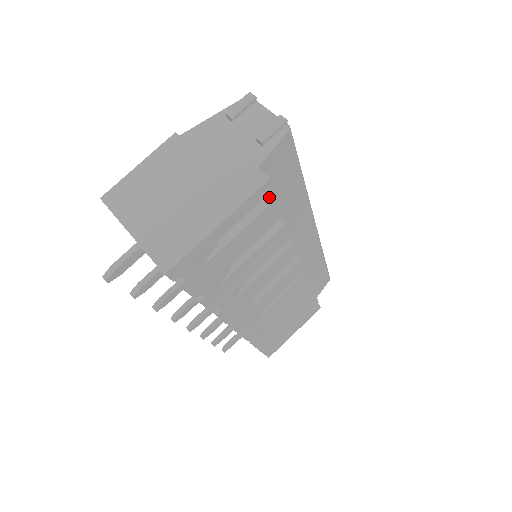
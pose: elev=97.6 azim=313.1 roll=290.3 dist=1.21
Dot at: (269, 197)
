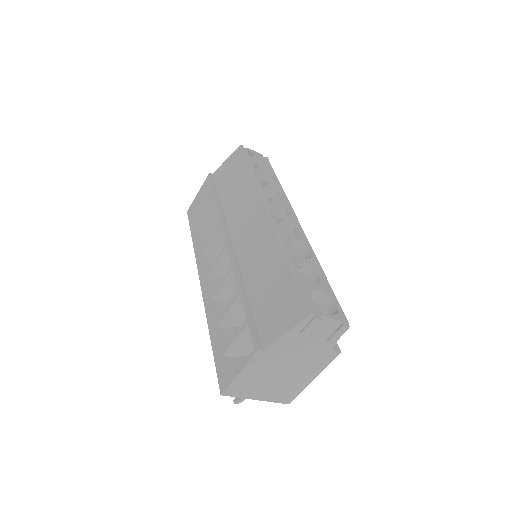
Dot at: occluded
